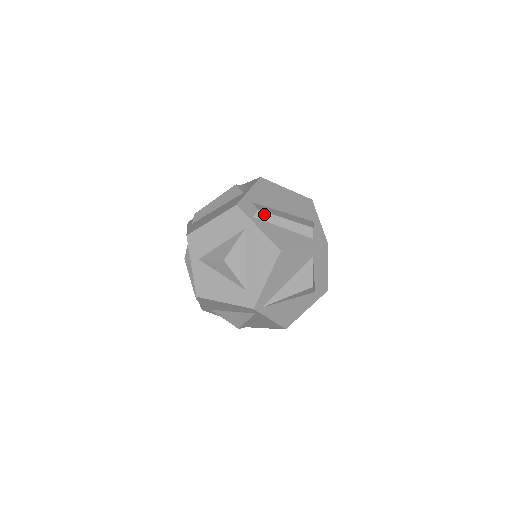
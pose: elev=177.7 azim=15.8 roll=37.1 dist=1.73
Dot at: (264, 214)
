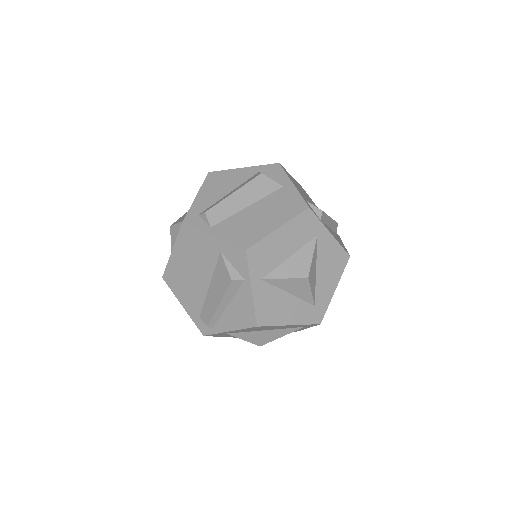
Dot at: (324, 215)
